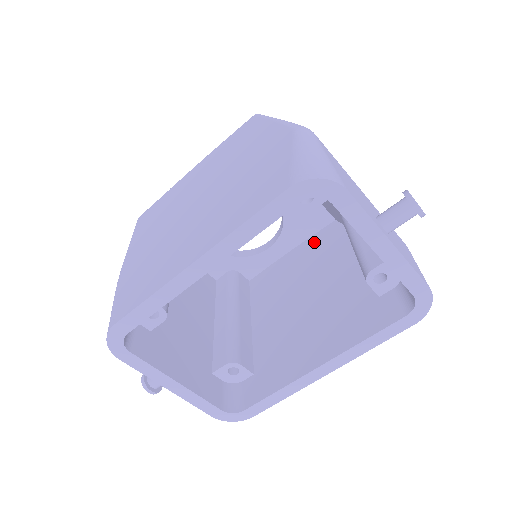
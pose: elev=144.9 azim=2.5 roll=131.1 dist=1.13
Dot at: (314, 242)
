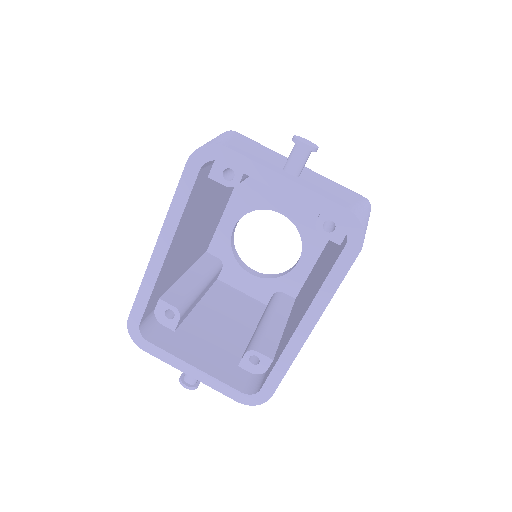
Dot at: (329, 241)
